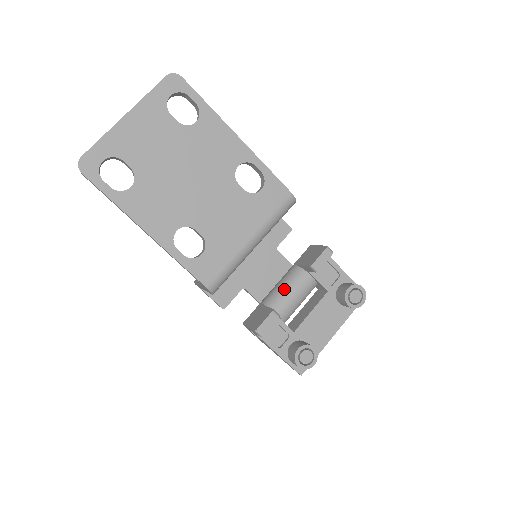
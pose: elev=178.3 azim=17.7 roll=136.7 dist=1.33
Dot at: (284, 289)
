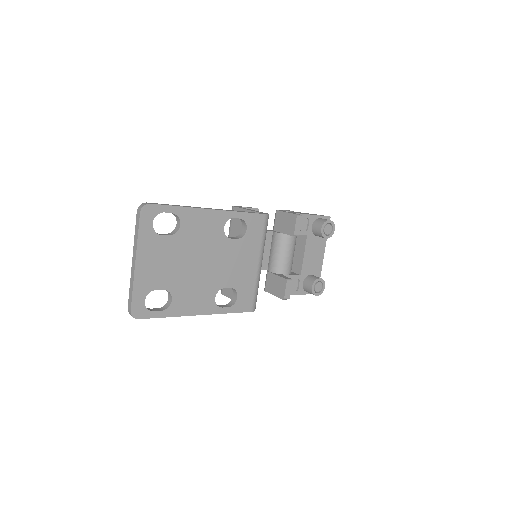
Dot at: (280, 255)
